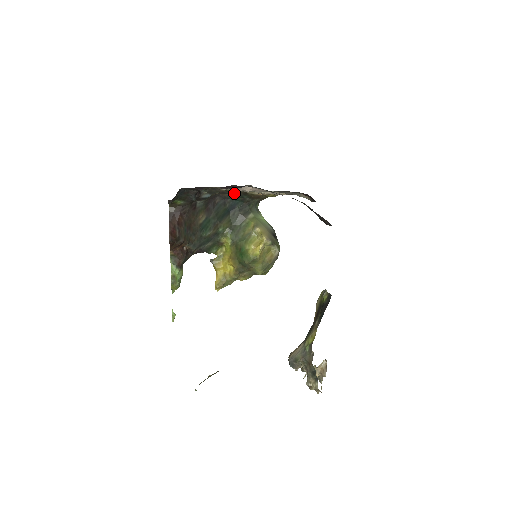
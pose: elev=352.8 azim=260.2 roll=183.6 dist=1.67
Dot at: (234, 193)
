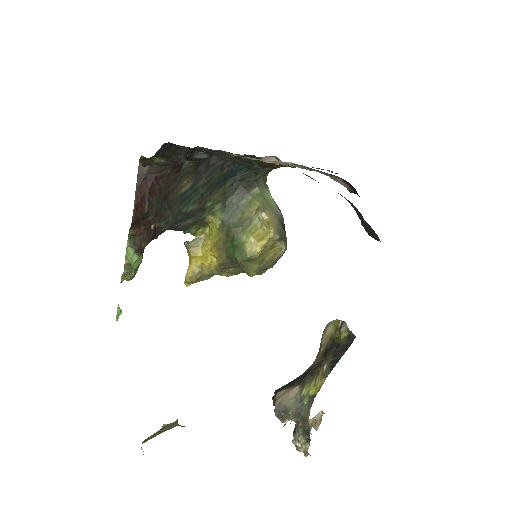
Dot at: occluded
